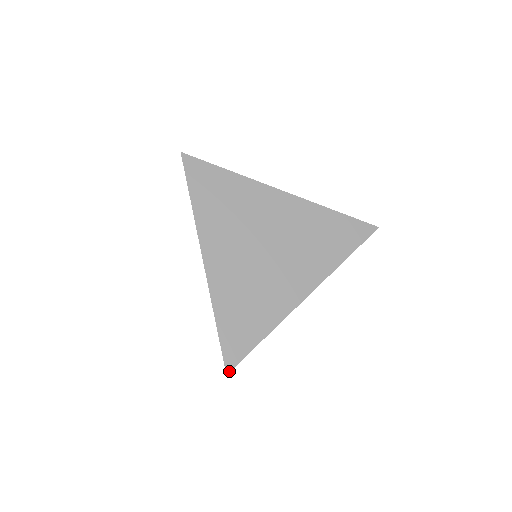
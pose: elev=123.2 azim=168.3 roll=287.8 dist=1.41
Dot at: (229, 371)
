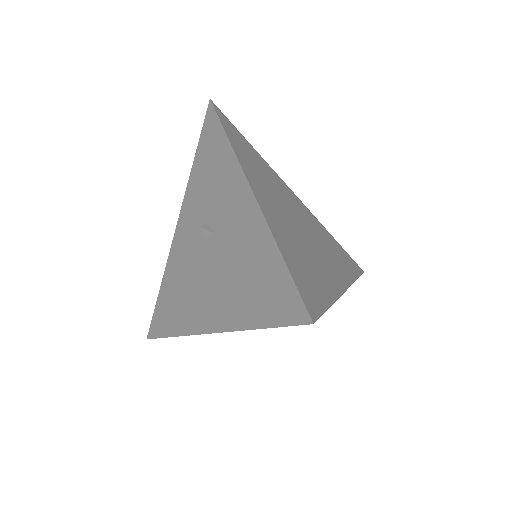
Dot at: (314, 320)
